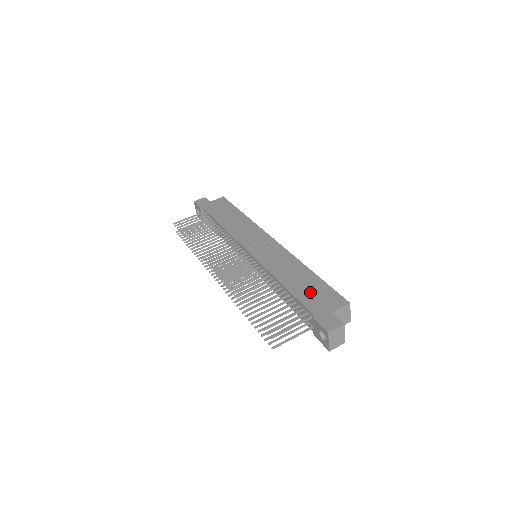
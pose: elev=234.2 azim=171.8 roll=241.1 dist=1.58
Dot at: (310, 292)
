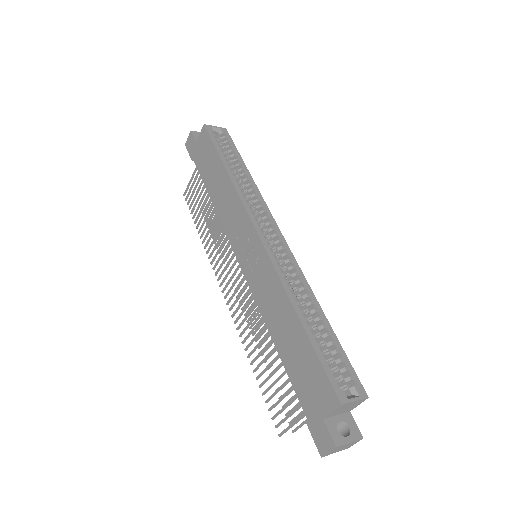
Dot at: (300, 368)
